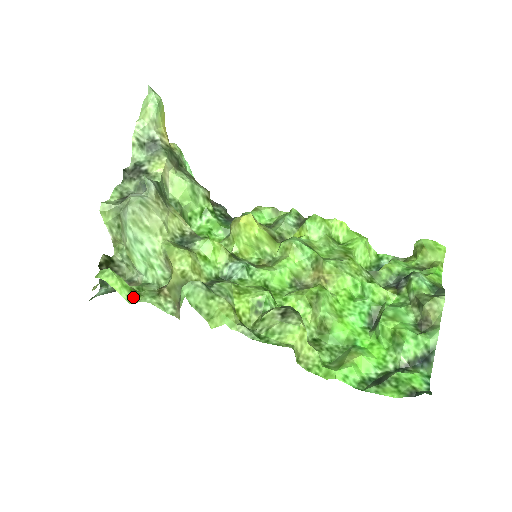
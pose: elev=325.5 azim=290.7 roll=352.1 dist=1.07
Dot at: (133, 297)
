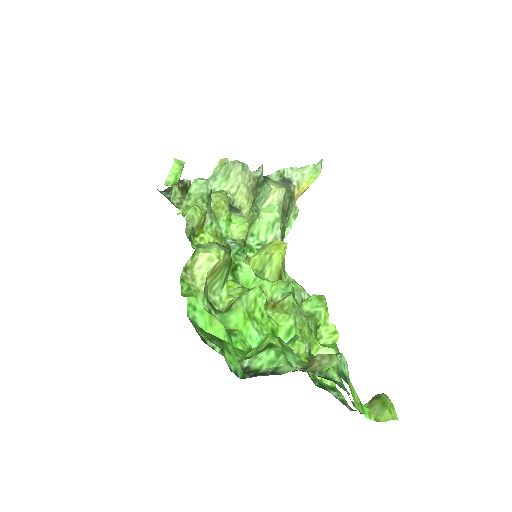
Dot at: (171, 186)
